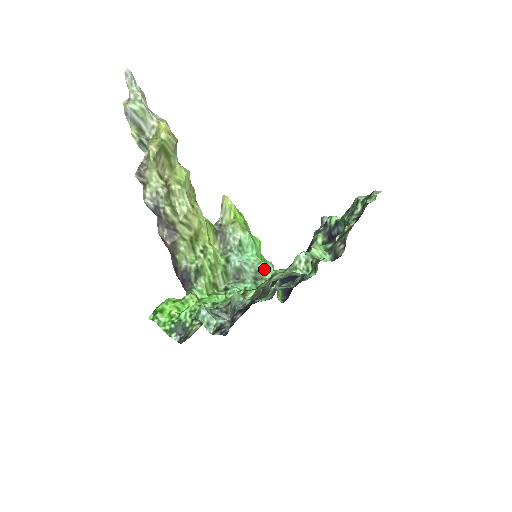
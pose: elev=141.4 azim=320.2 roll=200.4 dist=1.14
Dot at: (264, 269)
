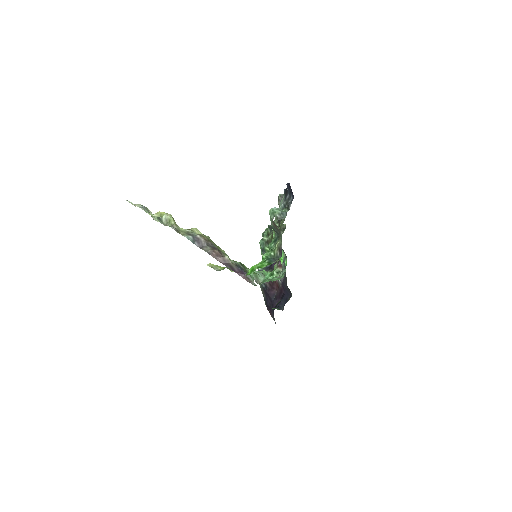
Dot at: (265, 272)
